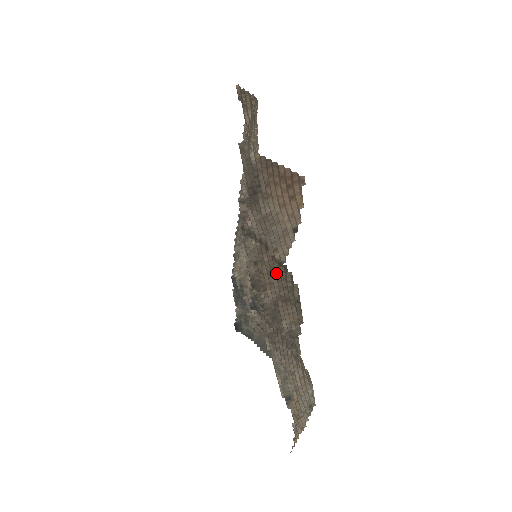
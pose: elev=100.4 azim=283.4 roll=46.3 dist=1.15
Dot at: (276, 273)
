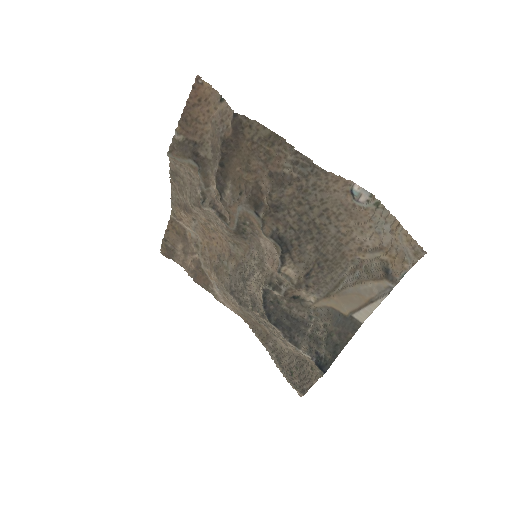
Dot at: (247, 154)
